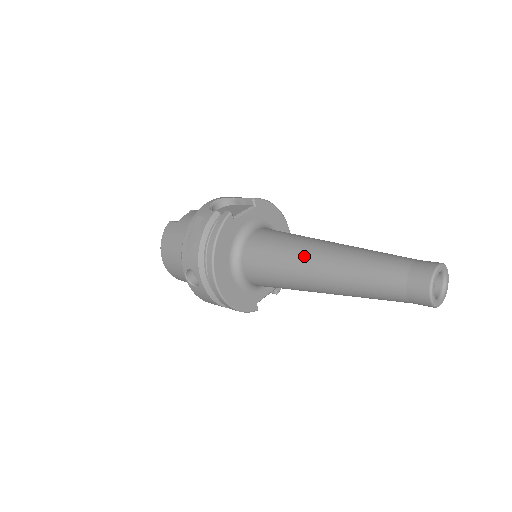
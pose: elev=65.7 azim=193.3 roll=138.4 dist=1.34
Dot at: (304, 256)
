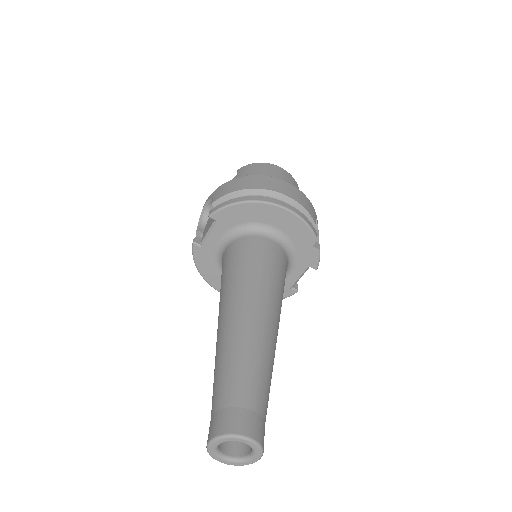
Dot at: occluded
